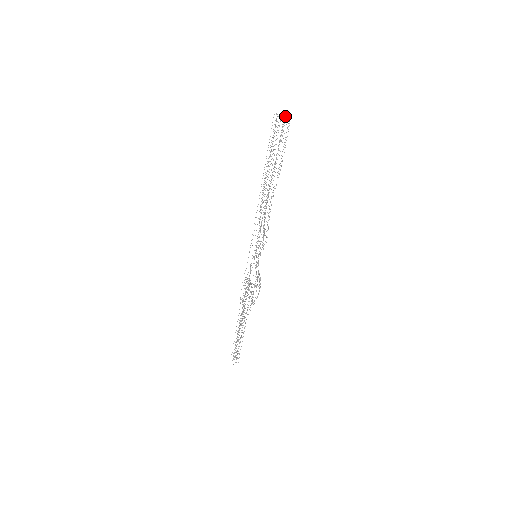
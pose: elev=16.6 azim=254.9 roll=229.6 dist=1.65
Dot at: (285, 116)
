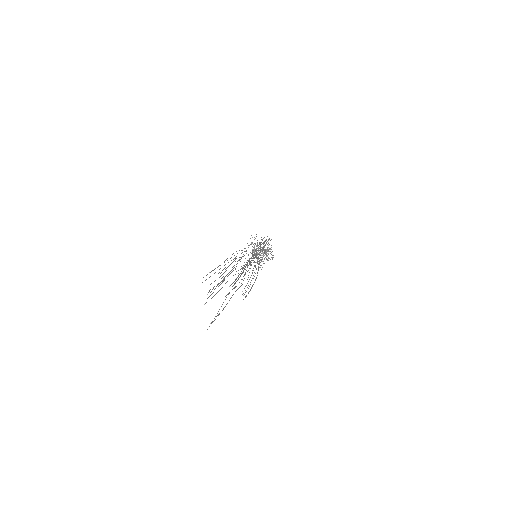
Dot at: occluded
